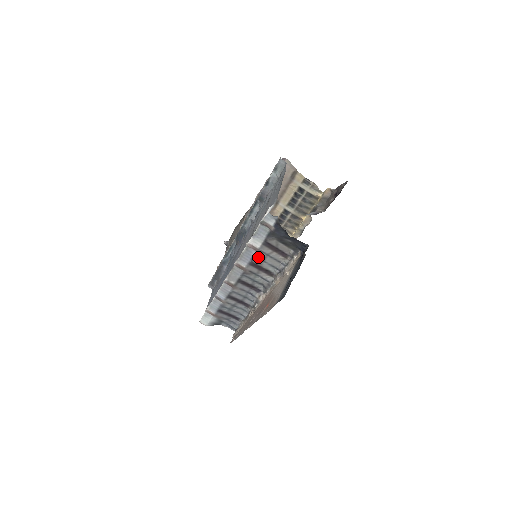
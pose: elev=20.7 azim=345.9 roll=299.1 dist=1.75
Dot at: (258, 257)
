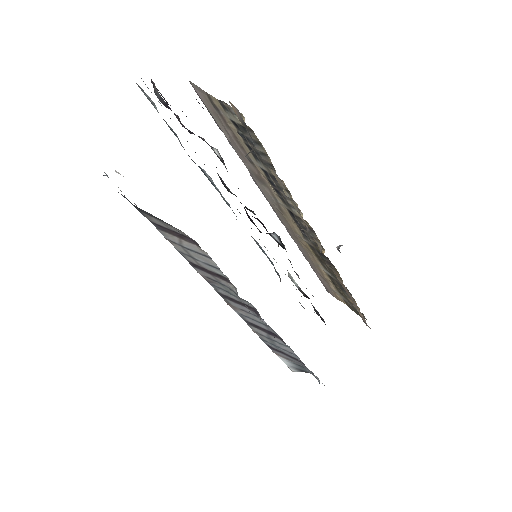
Dot at: (181, 251)
